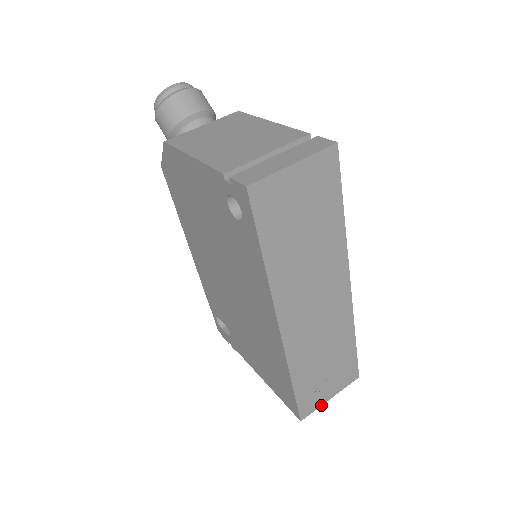
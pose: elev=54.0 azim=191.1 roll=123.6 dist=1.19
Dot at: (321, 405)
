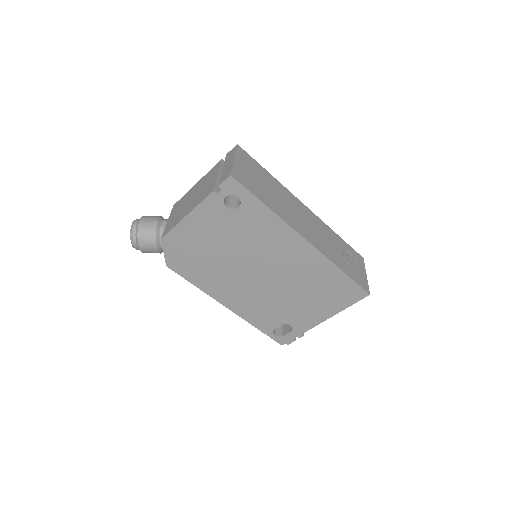
Dot at: (367, 281)
